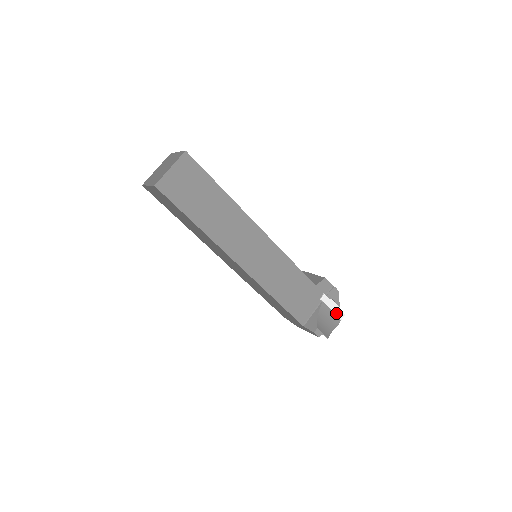
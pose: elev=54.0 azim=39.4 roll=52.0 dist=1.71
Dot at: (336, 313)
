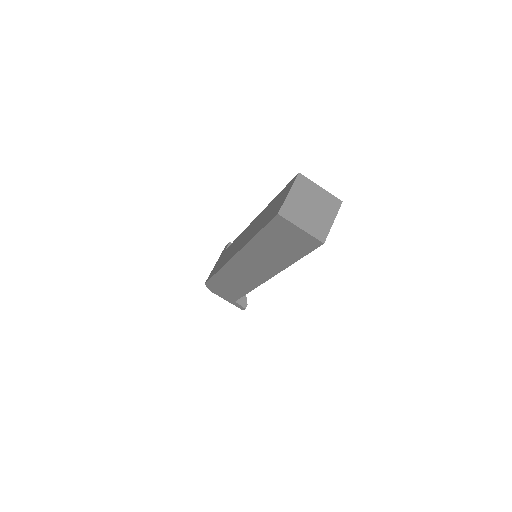
Dot at: occluded
